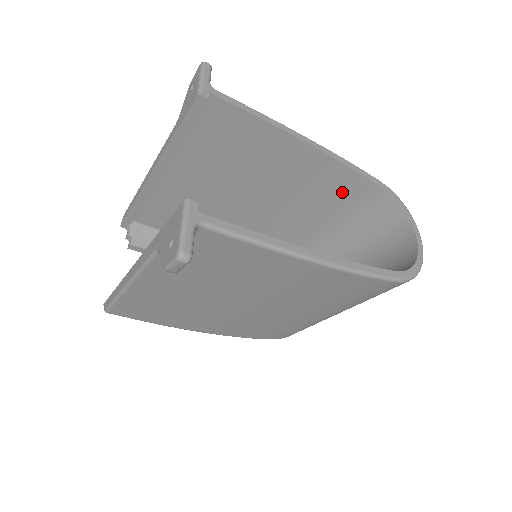
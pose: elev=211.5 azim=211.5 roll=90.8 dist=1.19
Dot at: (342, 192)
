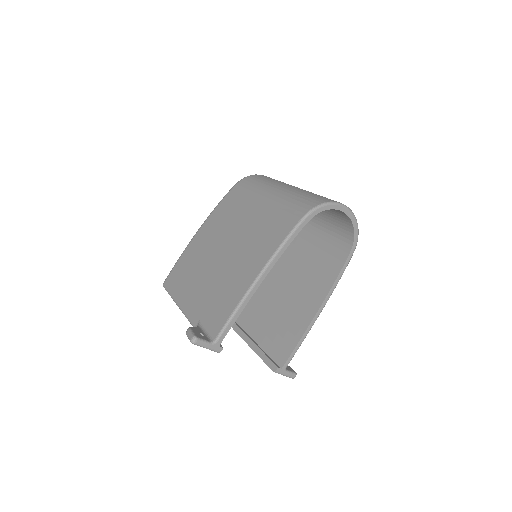
Dot at: occluded
